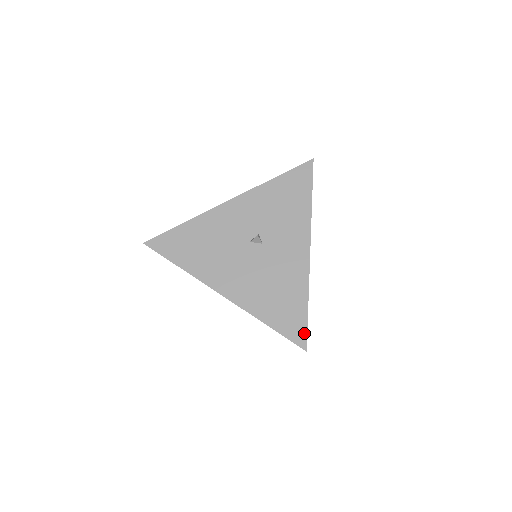
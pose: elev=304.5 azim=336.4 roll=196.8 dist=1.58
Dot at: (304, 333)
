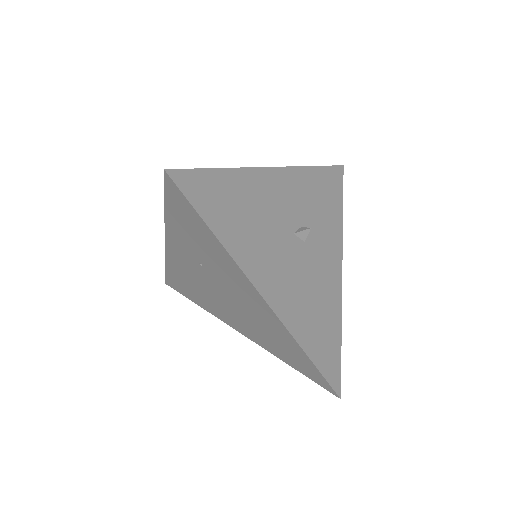
Dot at: (339, 373)
